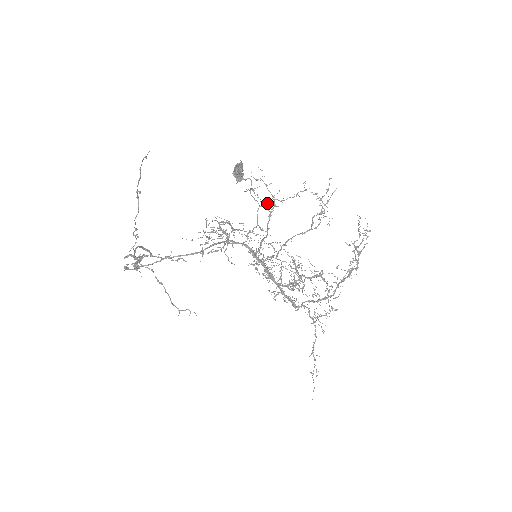
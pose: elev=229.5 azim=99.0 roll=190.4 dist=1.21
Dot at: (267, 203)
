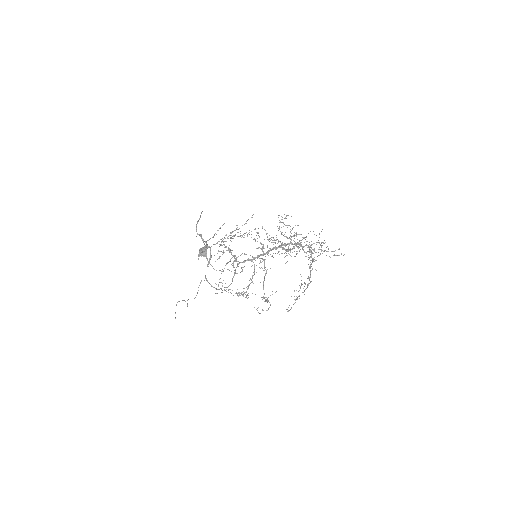
Dot at: occluded
